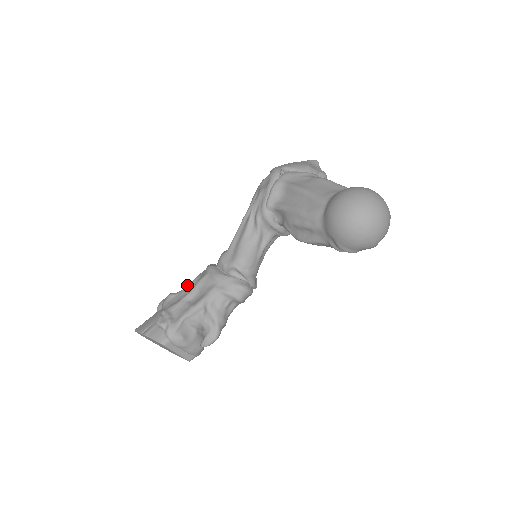
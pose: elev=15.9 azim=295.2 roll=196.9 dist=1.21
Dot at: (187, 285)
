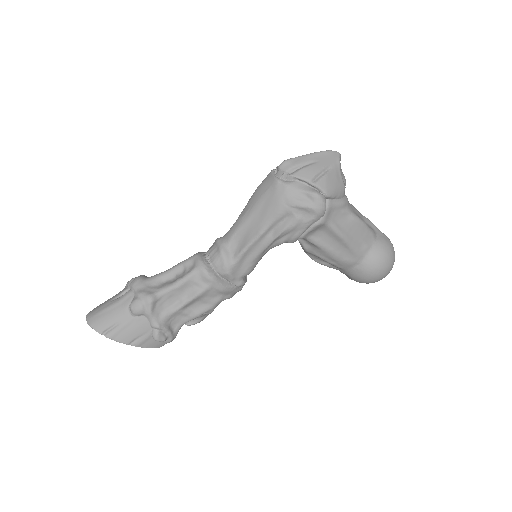
Dot at: (172, 288)
